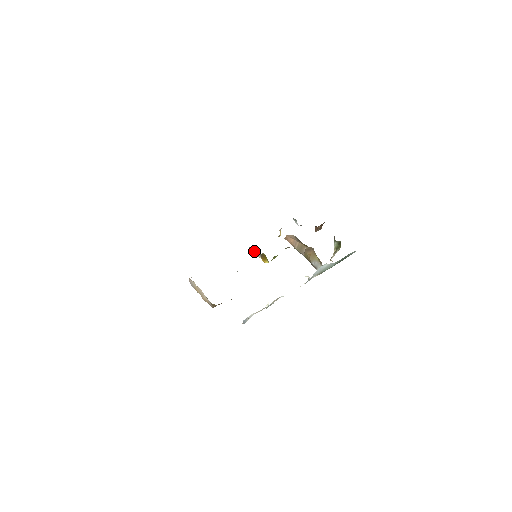
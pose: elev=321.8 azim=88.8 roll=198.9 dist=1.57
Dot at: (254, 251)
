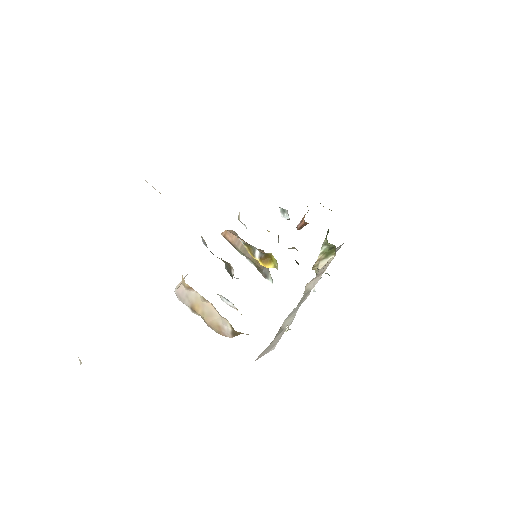
Dot at: (248, 248)
